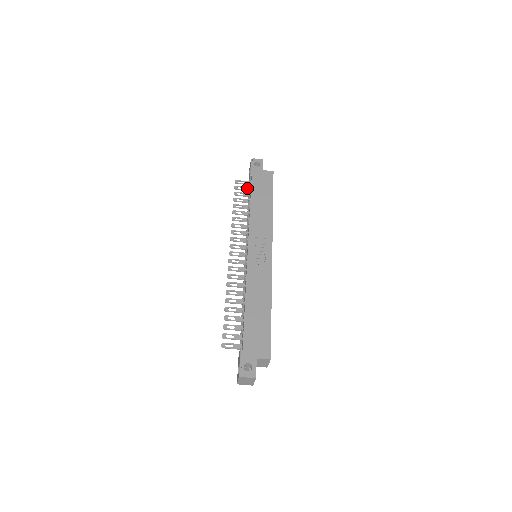
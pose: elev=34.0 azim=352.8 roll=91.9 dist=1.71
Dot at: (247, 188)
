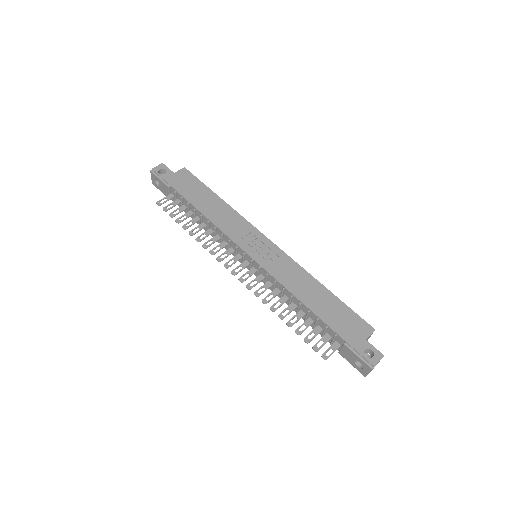
Dot at: (176, 202)
